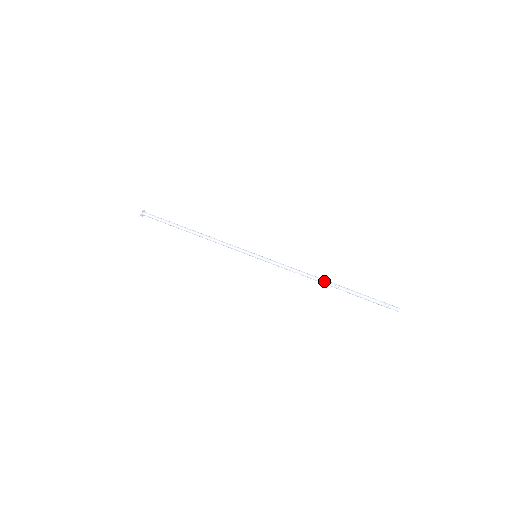
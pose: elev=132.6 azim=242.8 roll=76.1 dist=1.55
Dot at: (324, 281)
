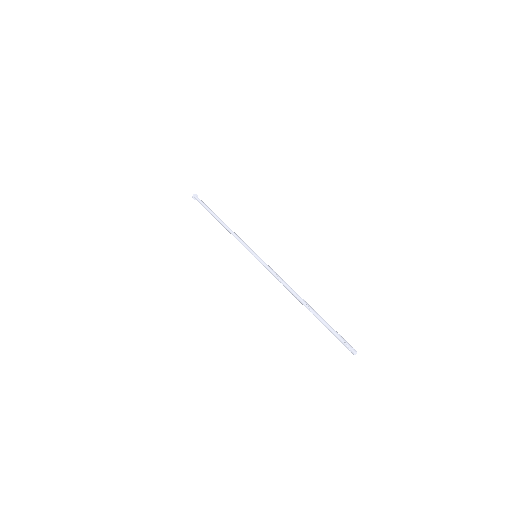
Dot at: (300, 297)
